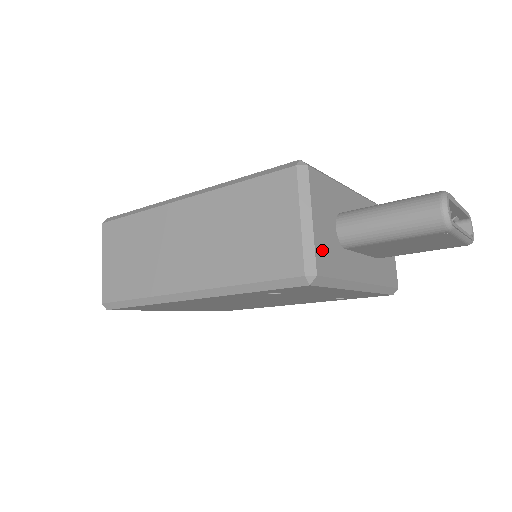
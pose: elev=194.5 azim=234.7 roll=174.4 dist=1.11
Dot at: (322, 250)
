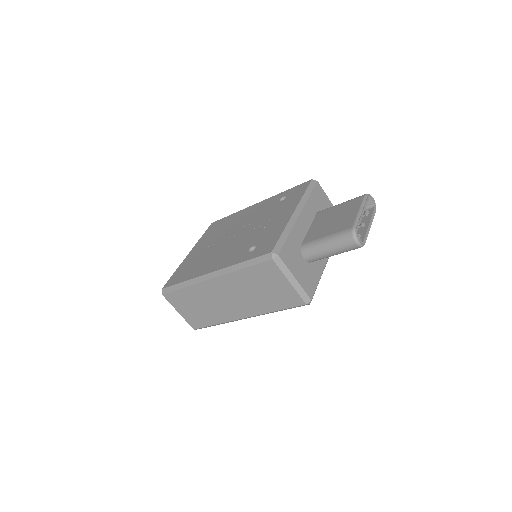
Dot at: (306, 284)
